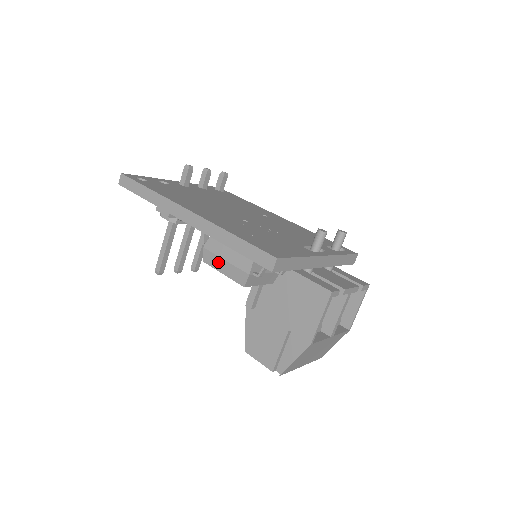
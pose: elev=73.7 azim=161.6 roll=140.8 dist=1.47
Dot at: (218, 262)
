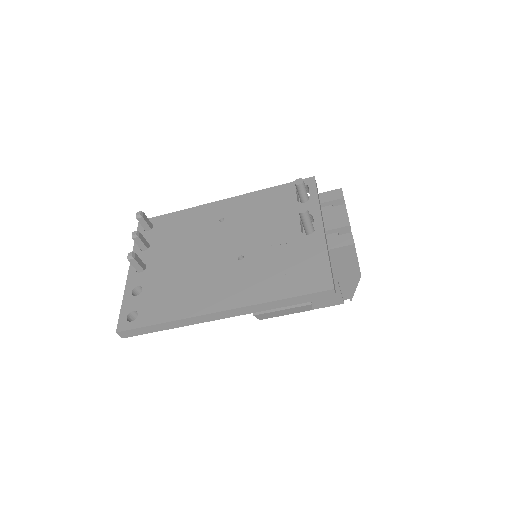
Dot at: (276, 314)
